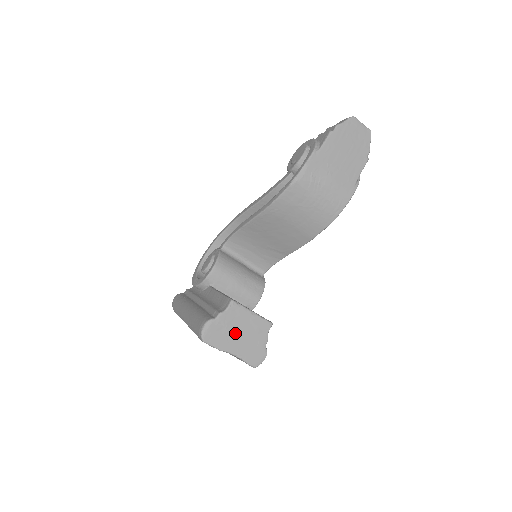
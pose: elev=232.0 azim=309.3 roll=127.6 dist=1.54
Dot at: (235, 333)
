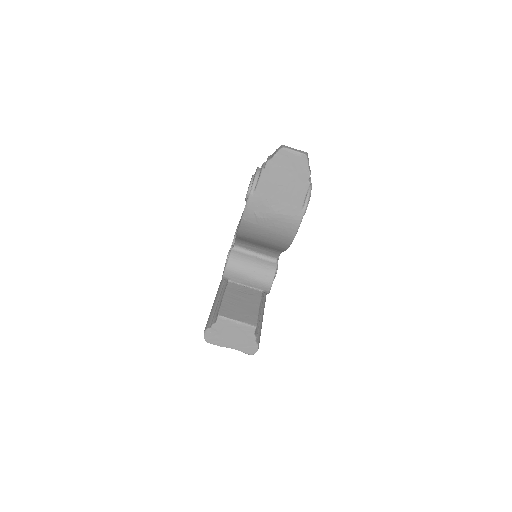
Dot at: (228, 336)
